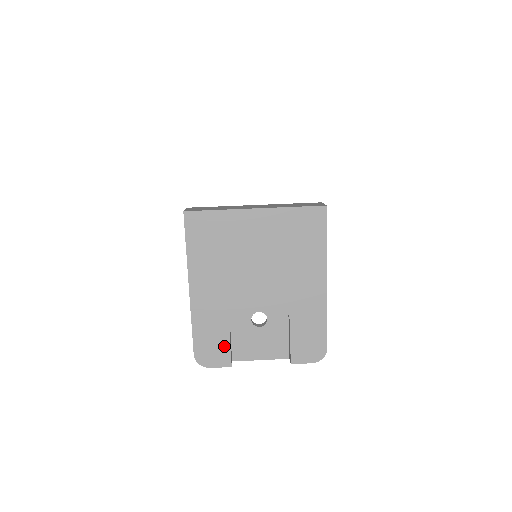
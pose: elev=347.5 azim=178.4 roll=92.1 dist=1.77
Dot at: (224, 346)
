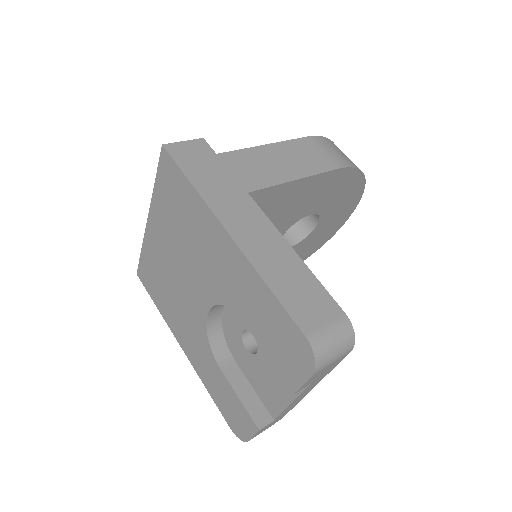
Dot at: (237, 403)
